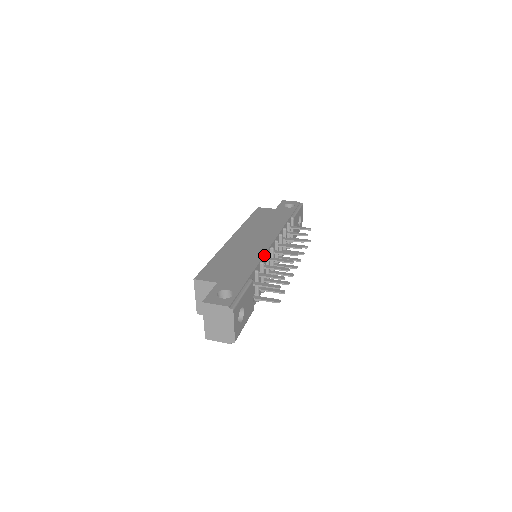
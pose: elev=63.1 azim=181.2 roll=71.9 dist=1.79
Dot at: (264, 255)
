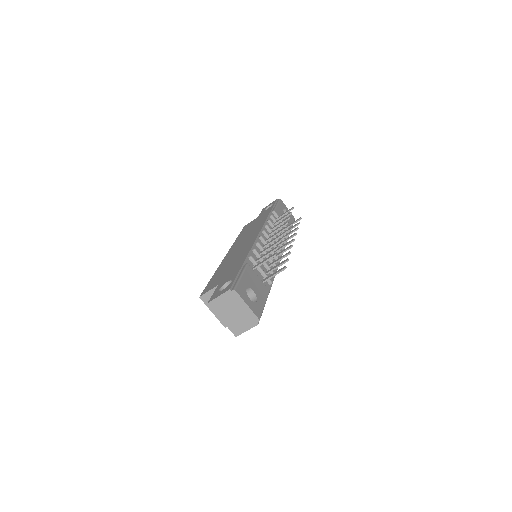
Dot at: (253, 244)
